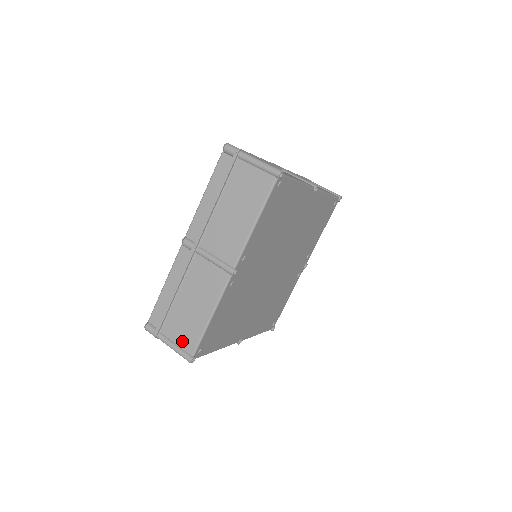
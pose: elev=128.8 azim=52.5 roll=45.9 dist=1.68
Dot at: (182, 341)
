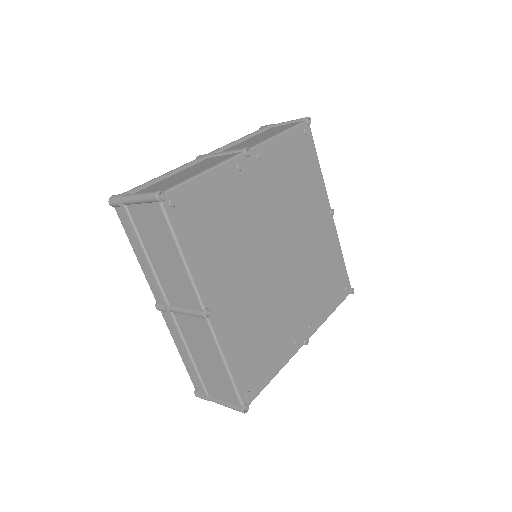
Dot at: (155, 190)
